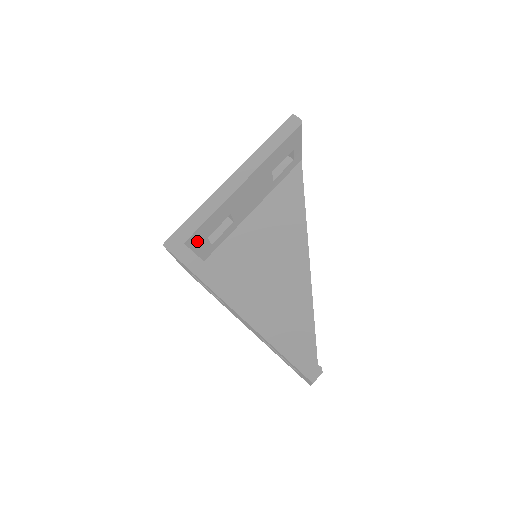
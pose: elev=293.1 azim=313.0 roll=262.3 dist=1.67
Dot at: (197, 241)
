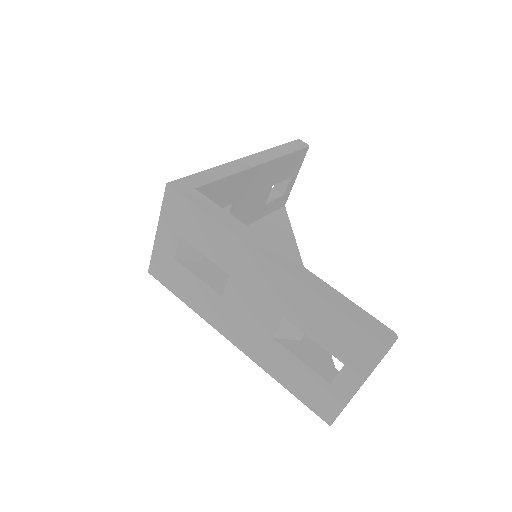
Dot at: occluded
